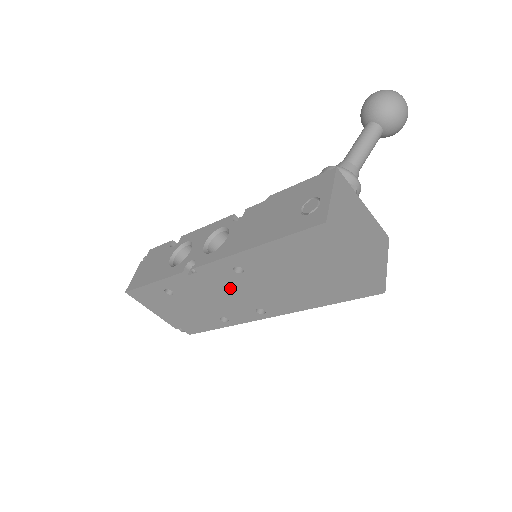
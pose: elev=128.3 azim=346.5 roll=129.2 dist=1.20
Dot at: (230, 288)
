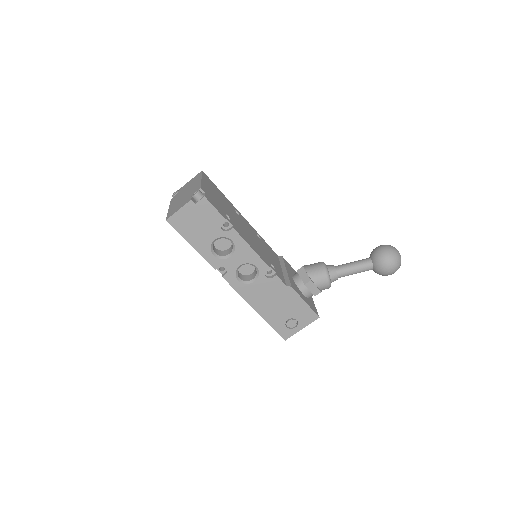
Dot at: occluded
